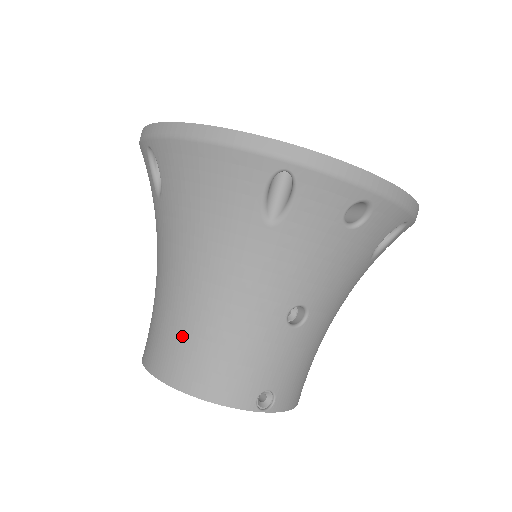
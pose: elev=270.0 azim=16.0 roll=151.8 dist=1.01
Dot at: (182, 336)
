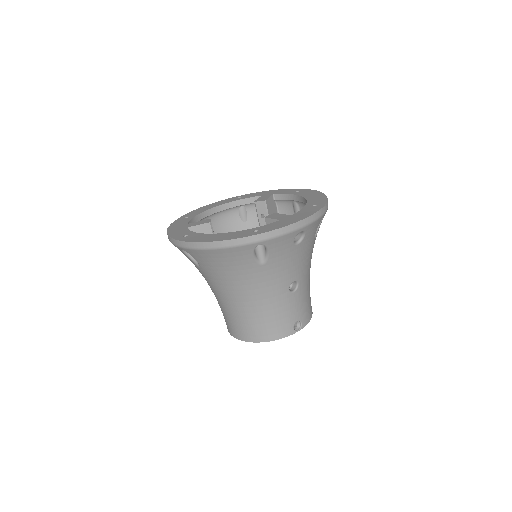
Dot at: (246, 321)
